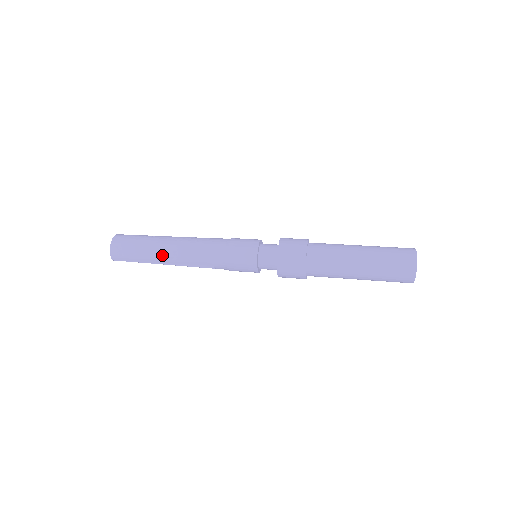
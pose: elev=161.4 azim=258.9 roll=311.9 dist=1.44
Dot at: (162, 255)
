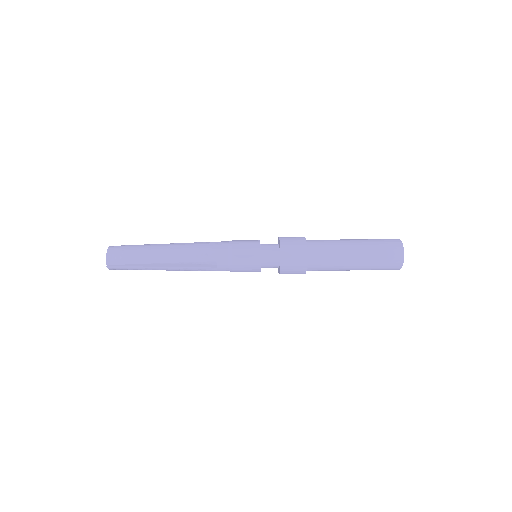
Dot at: (164, 254)
